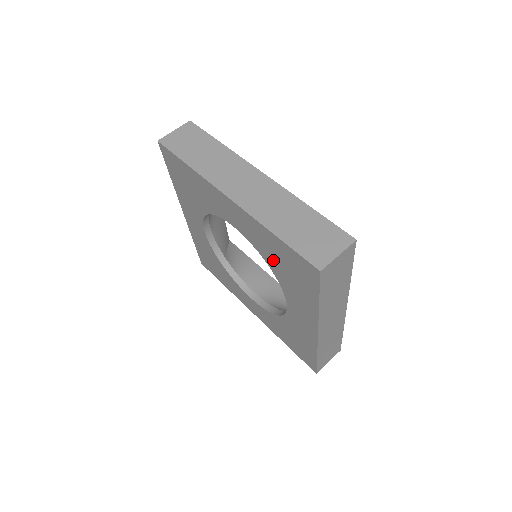
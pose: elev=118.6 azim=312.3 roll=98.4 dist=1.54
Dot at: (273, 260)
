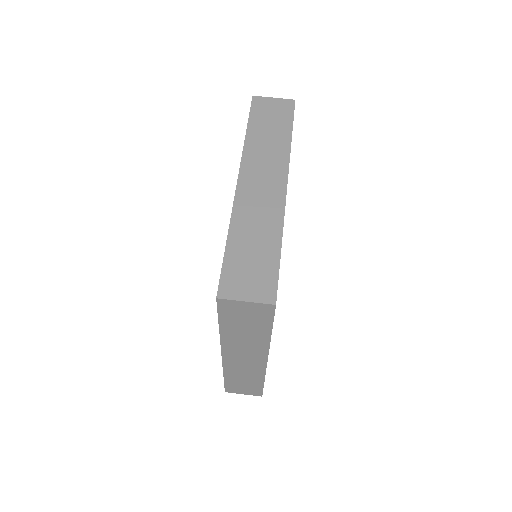
Dot at: occluded
